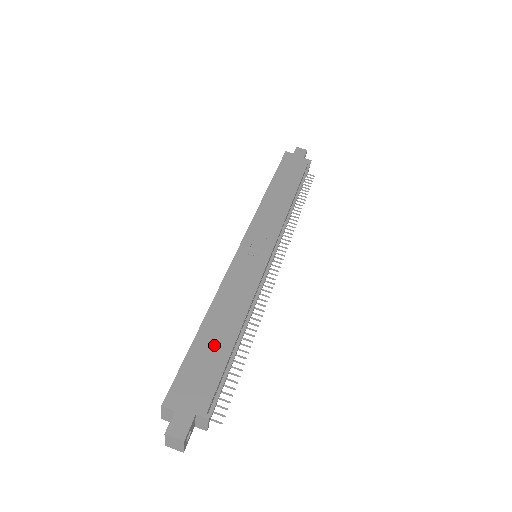
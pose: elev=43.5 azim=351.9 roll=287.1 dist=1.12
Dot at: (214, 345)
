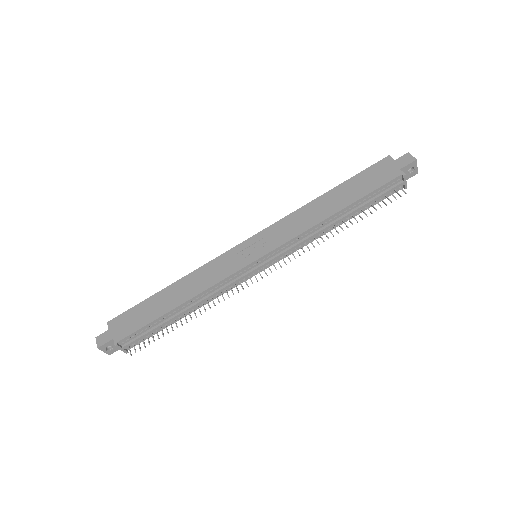
Dot at: (157, 306)
